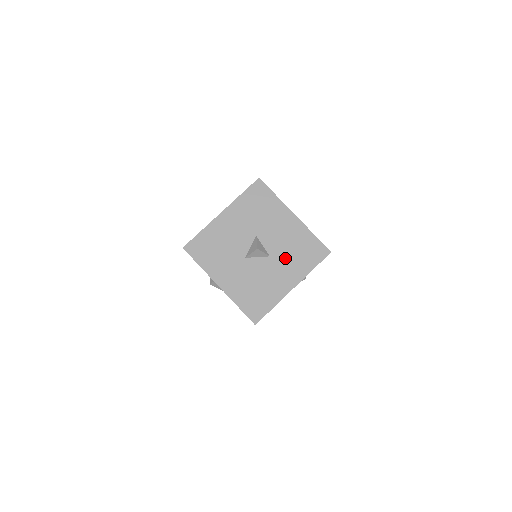
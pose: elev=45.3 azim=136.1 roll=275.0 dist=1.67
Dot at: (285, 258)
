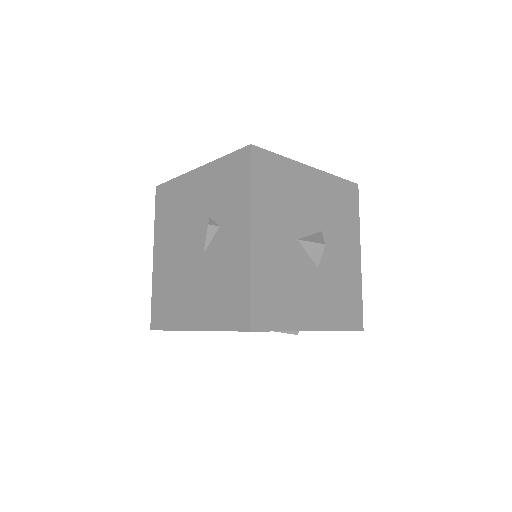
Dot at: (328, 287)
